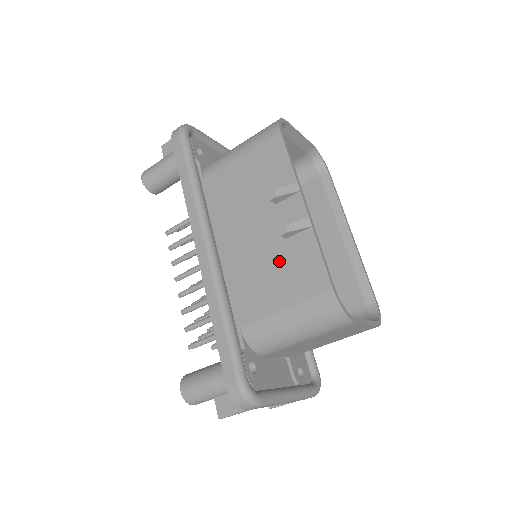
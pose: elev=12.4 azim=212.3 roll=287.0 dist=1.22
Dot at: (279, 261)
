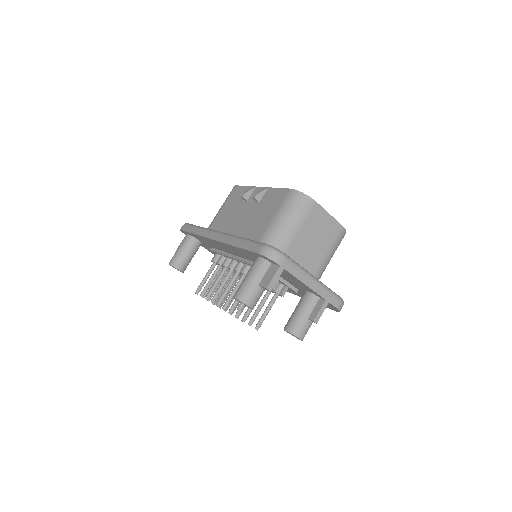
Dot at: (261, 210)
